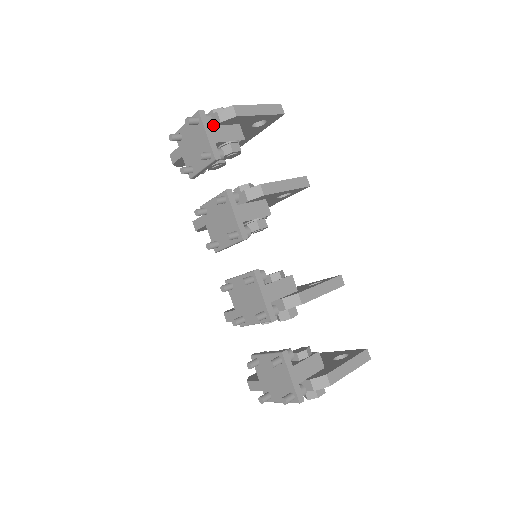
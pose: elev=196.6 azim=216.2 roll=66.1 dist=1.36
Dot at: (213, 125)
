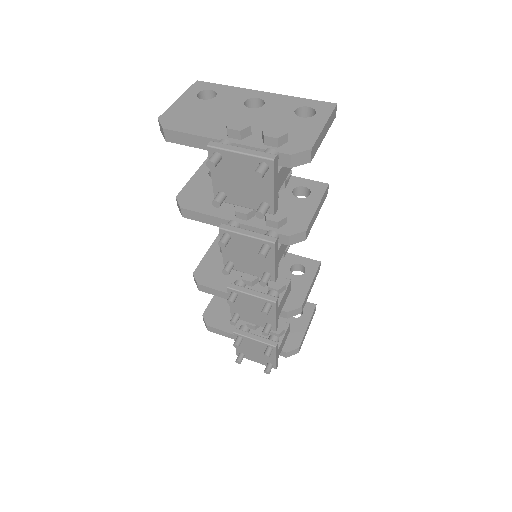
Dot at: occluded
